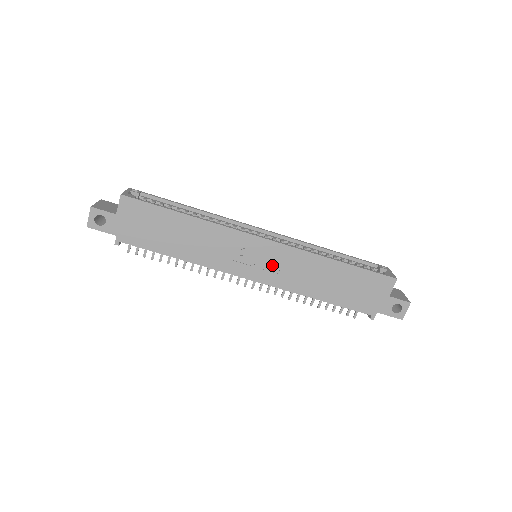
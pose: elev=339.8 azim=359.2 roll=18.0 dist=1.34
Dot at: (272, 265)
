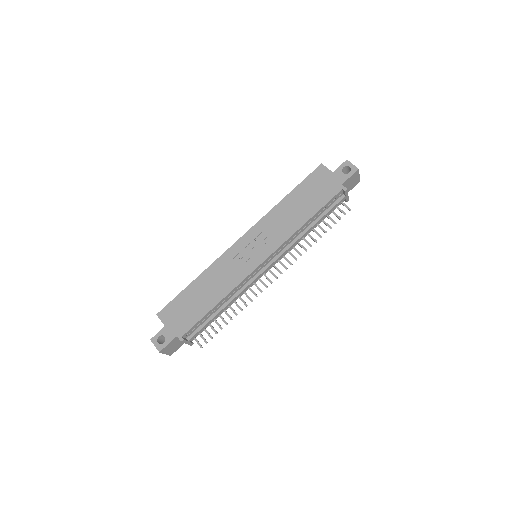
Dot at: (261, 242)
